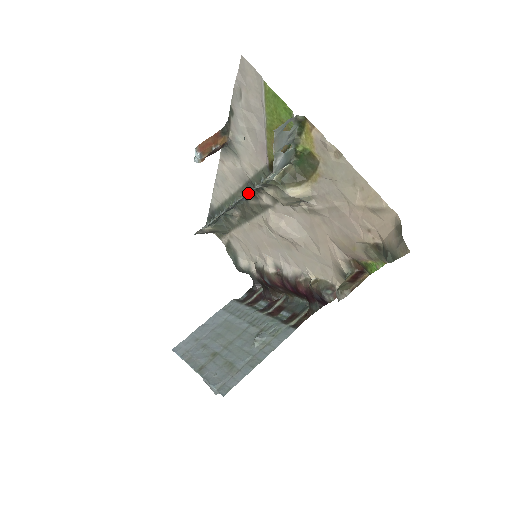
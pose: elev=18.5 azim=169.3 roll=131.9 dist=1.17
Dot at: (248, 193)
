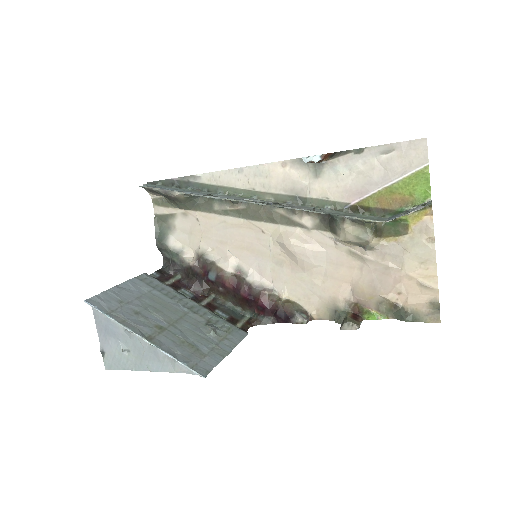
Dot at: (325, 213)
